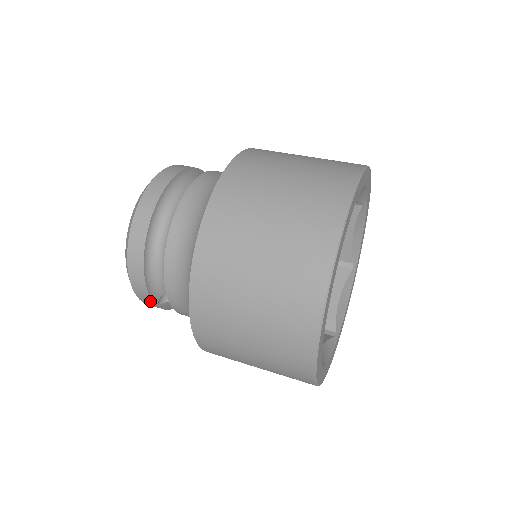
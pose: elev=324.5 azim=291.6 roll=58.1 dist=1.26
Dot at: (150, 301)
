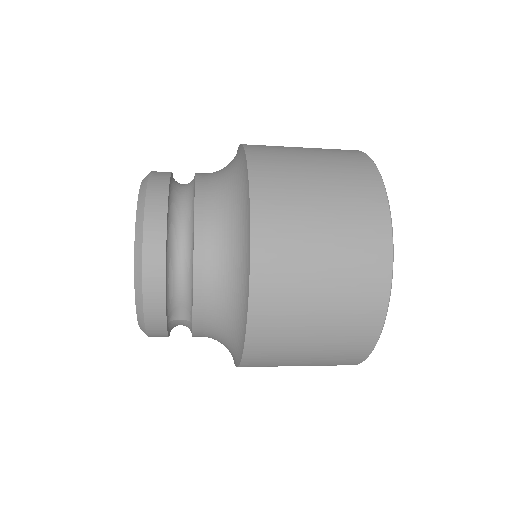
Dot at: (161, 316)
